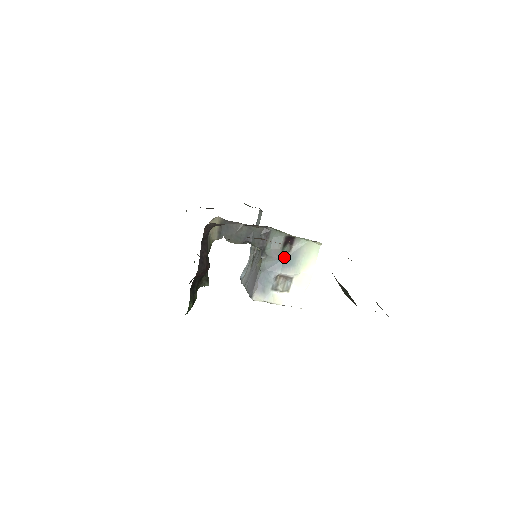
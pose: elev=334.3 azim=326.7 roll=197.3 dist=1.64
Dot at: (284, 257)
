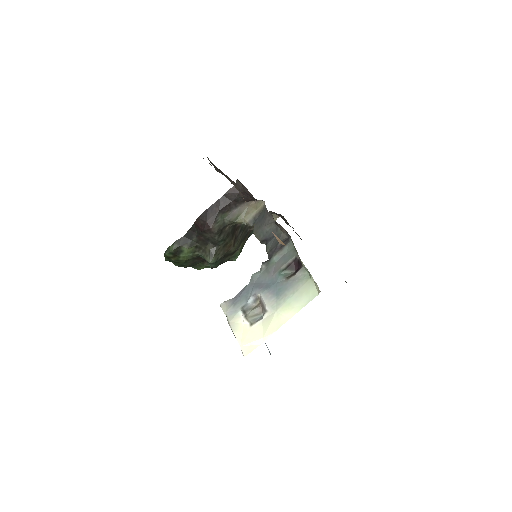
Dot at: (278, 281)
